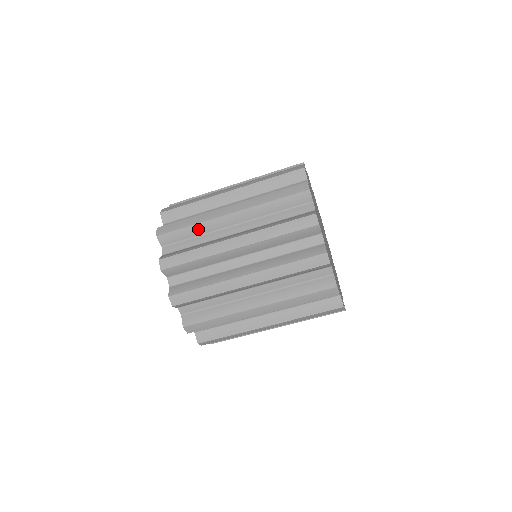
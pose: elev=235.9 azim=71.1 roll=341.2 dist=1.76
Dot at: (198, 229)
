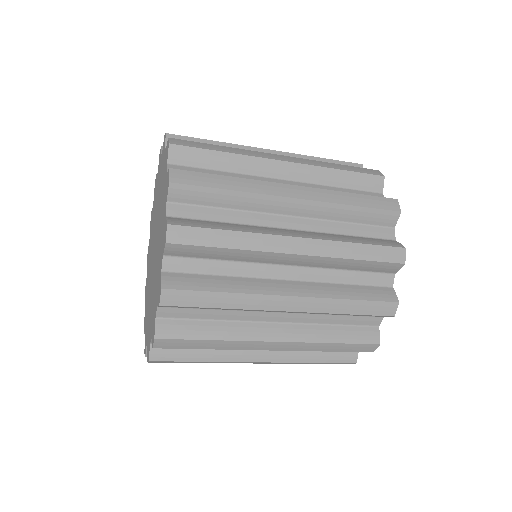
Dot at: (238, 199)
